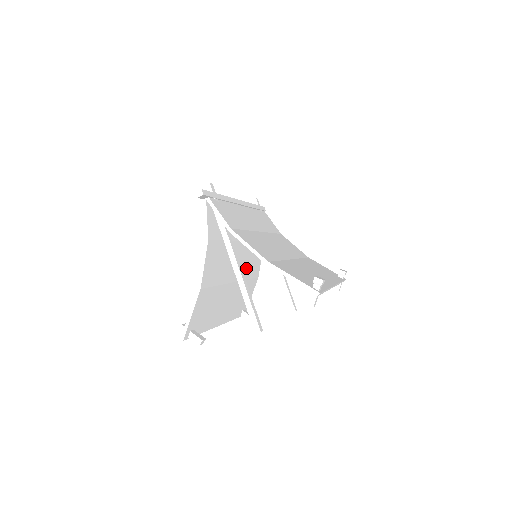
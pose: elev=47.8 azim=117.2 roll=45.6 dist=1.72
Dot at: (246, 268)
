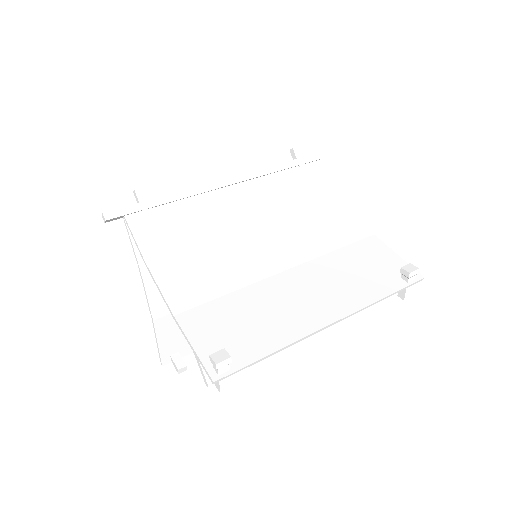
Dot at: occluded
